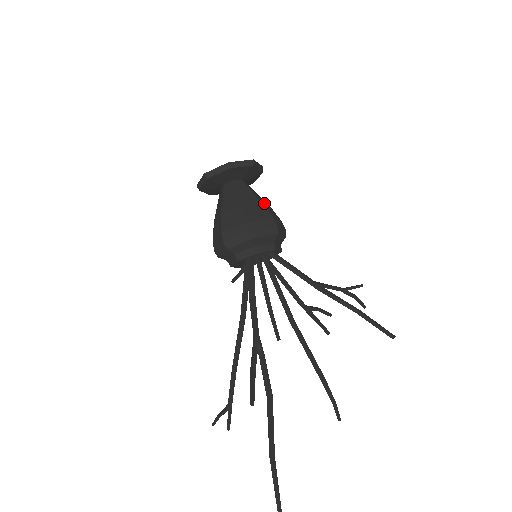
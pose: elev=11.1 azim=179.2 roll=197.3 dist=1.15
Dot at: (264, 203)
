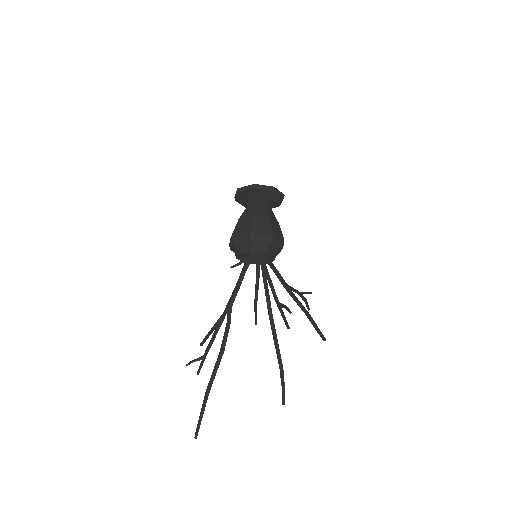
Dot at: (272, 219)
